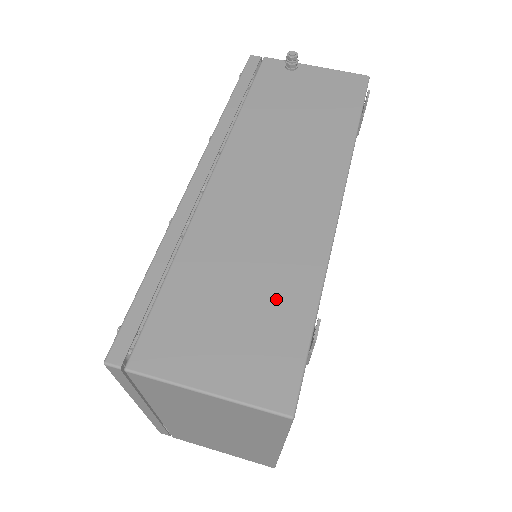
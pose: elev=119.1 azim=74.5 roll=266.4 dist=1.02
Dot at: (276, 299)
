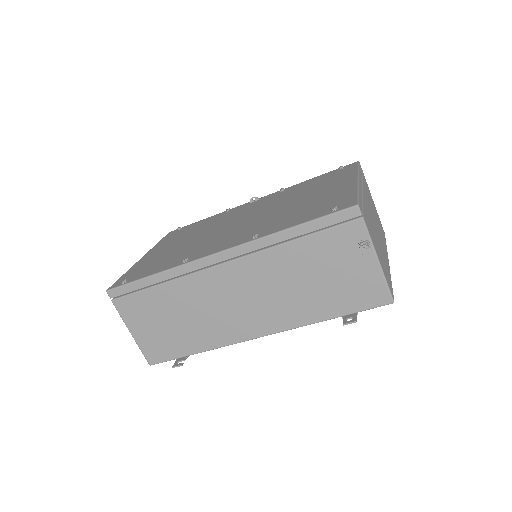
Dot at: (185, 337)
